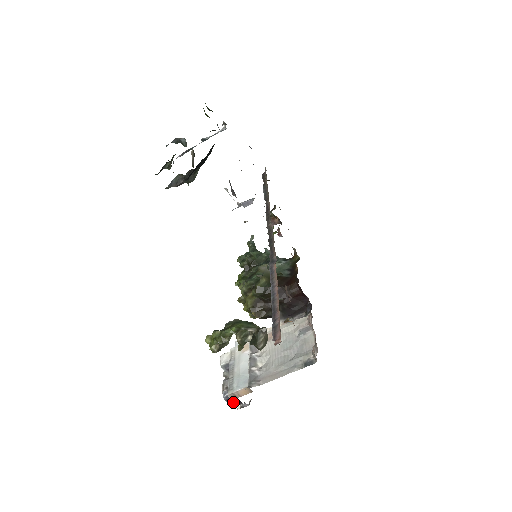
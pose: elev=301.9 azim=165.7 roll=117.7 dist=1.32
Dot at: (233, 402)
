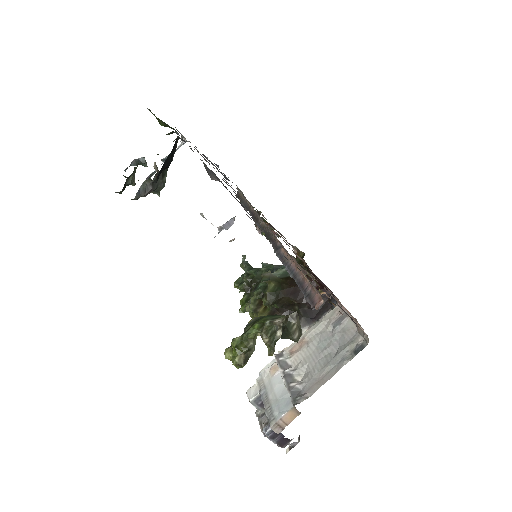
Dot at: (279, 438)
